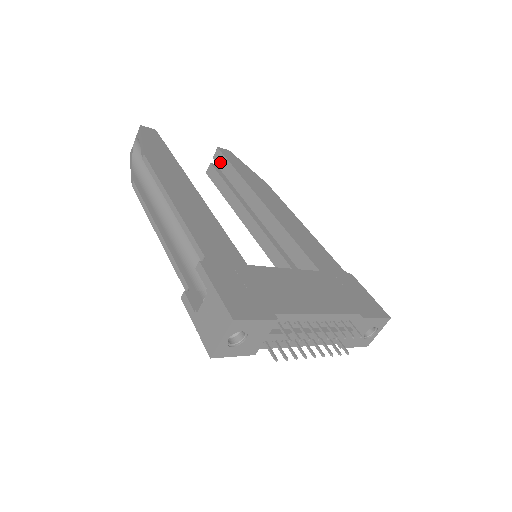
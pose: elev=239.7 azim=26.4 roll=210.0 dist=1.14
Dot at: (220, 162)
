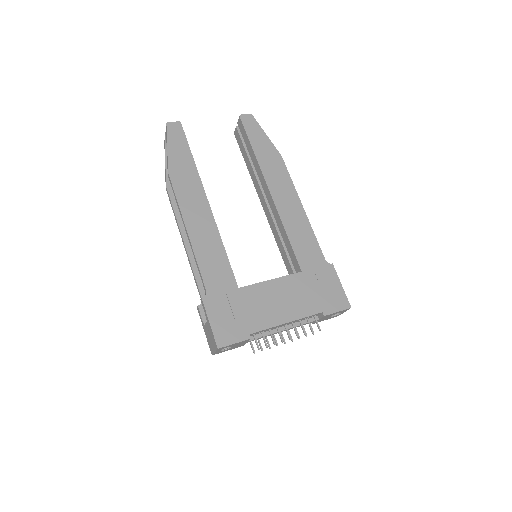
Dot at: (242, 132)
